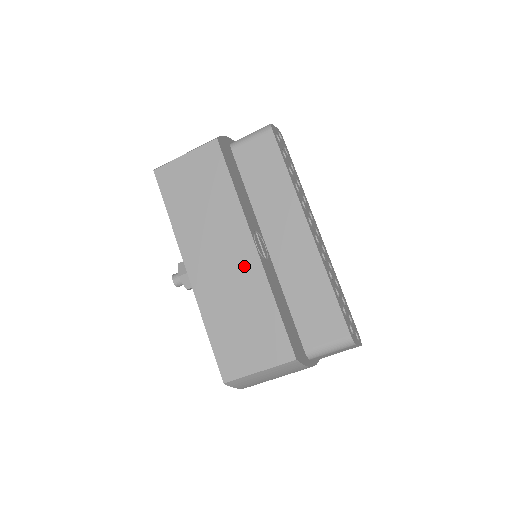
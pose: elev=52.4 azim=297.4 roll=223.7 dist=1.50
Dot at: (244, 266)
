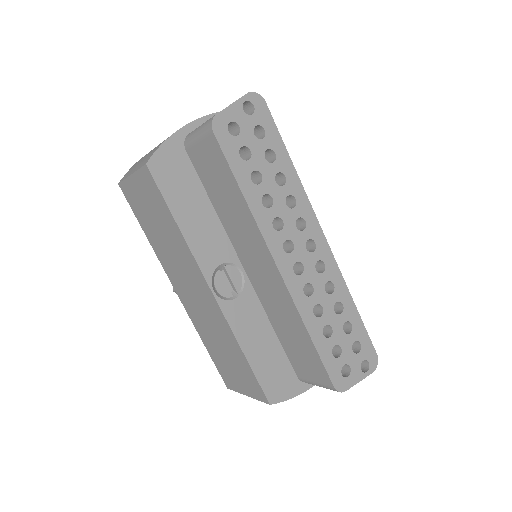
Dot at: (210, 308)
